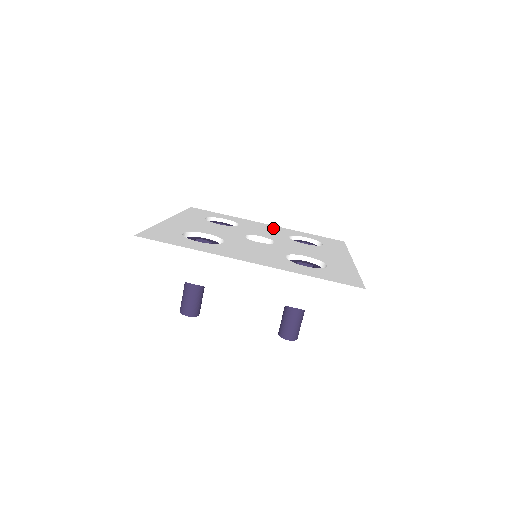
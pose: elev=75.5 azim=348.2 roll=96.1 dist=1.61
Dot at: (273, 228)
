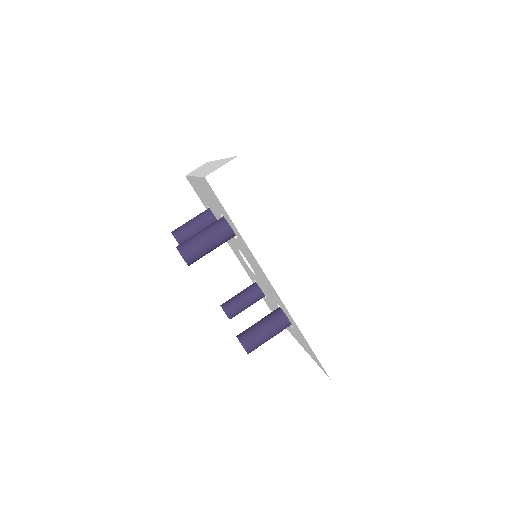
Dot at: occluded
